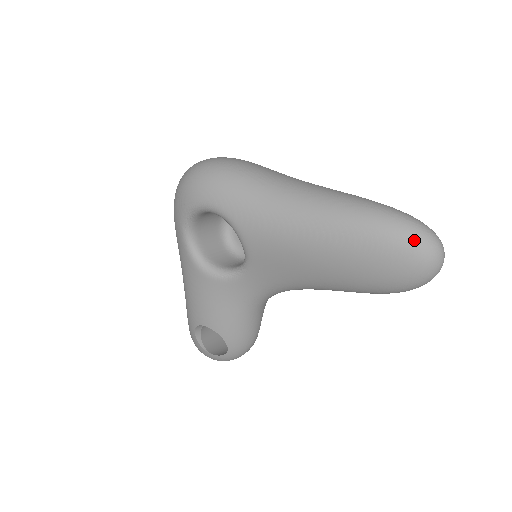
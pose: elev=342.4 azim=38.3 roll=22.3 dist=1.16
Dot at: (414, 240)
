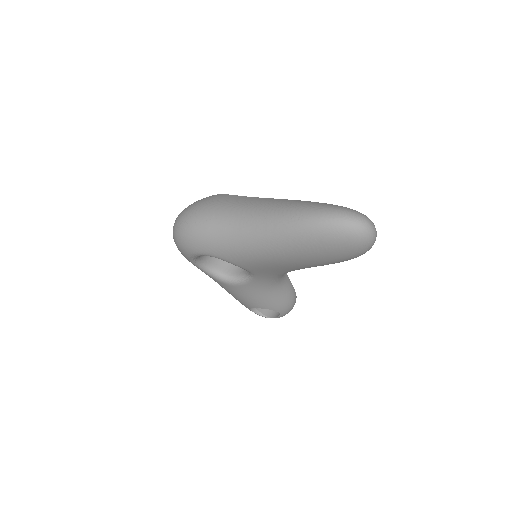
Dot at: (342, 232)
